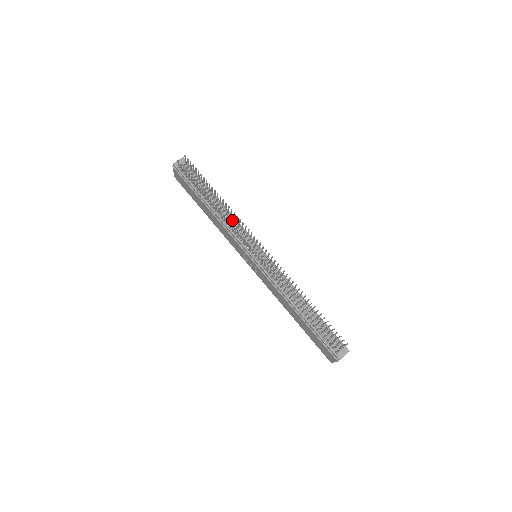
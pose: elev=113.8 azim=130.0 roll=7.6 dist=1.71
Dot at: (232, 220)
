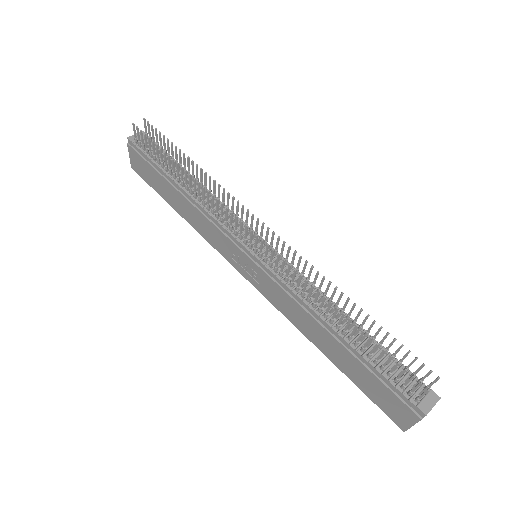
Dot at: occluded
